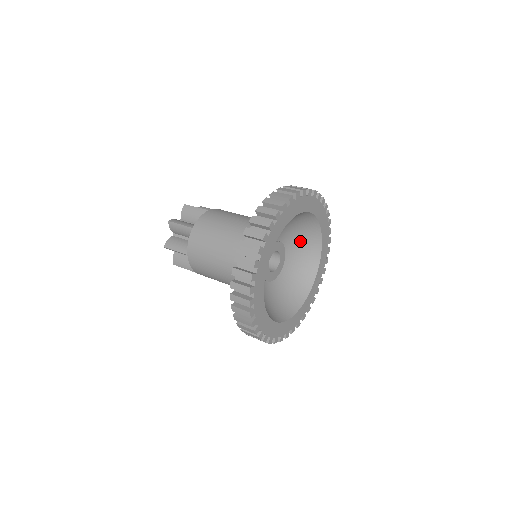
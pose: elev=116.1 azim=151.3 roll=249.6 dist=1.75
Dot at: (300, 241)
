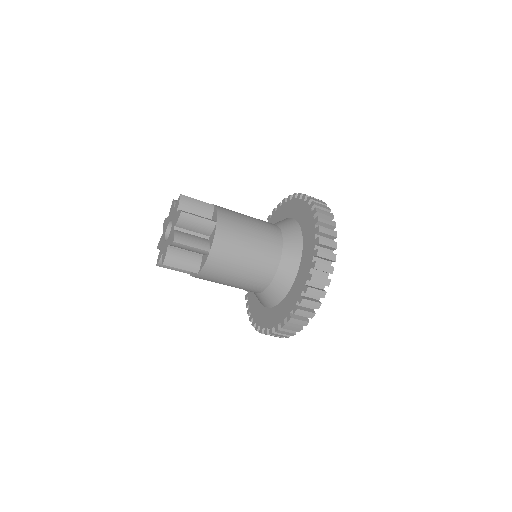
Dot at: occluded
